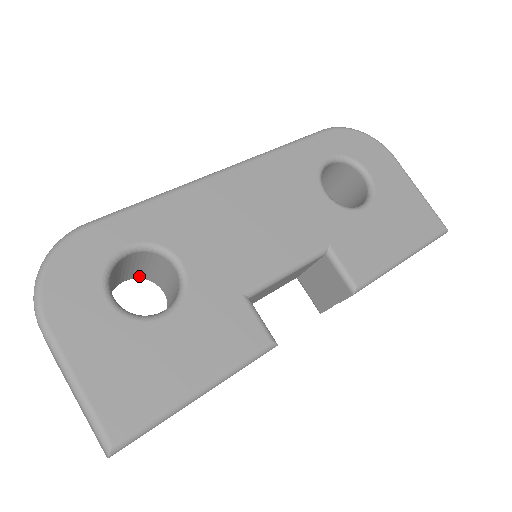
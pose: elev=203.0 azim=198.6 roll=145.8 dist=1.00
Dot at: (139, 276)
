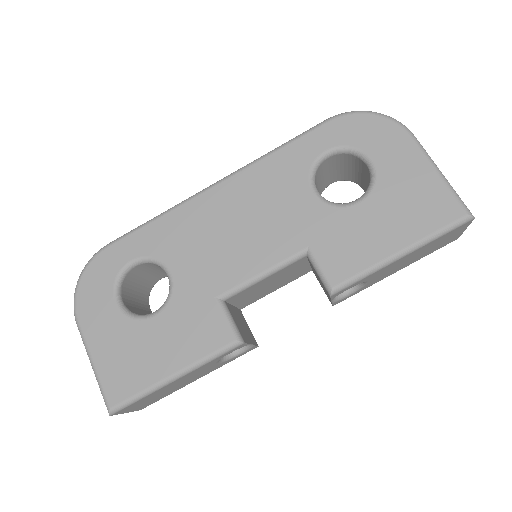
Dot at: occluded
